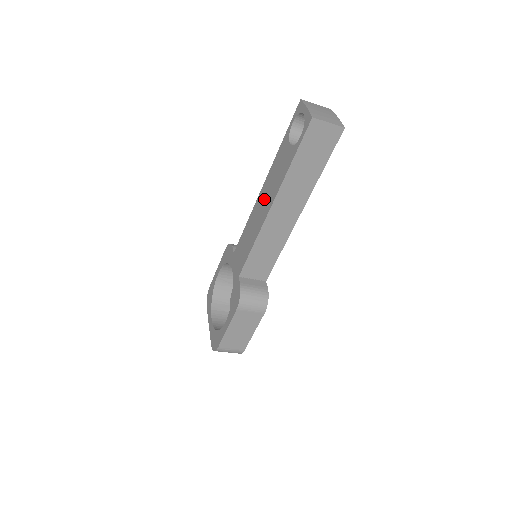
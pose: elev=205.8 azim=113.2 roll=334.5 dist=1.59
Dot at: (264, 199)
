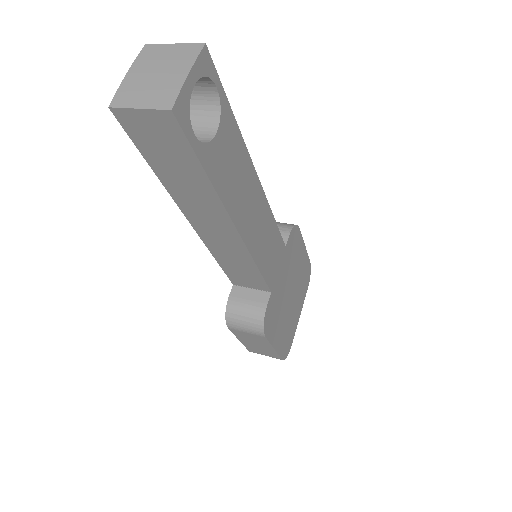
Dot at: occluded
